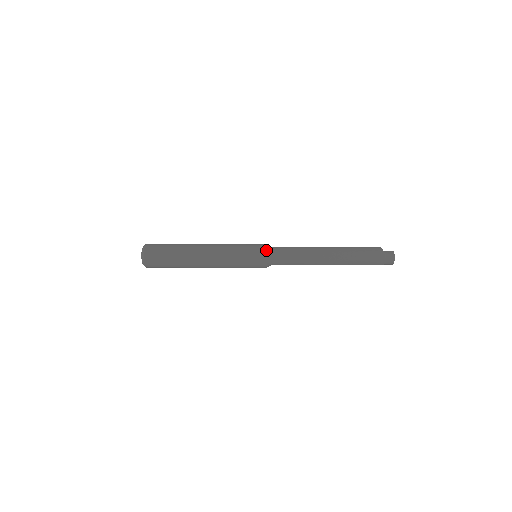
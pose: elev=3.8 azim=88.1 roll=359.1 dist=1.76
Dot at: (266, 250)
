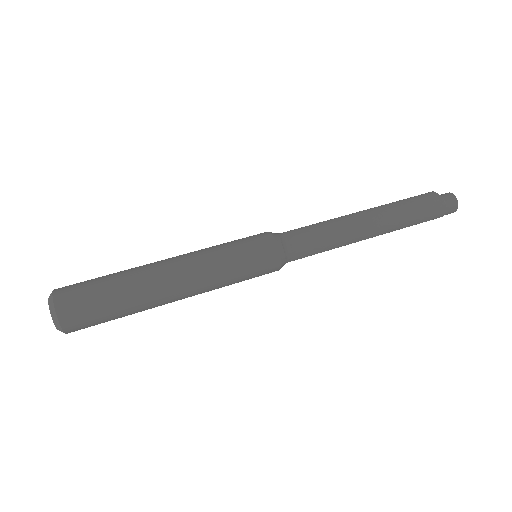
Dot at: (274, 242)
